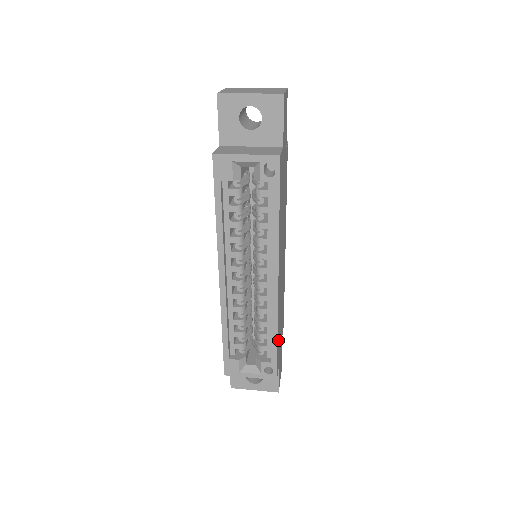
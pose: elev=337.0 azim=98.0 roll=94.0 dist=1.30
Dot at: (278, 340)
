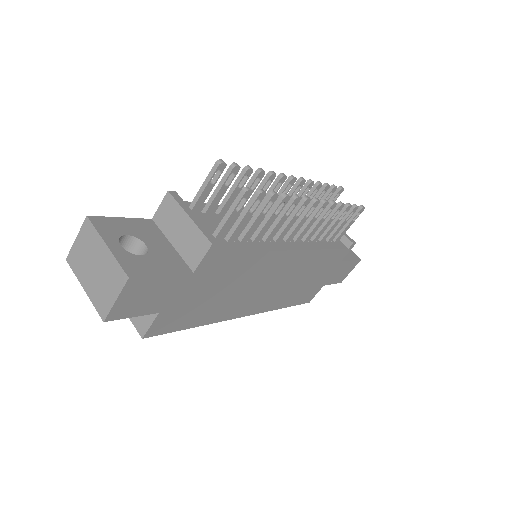
Dot at: (295, 299)
